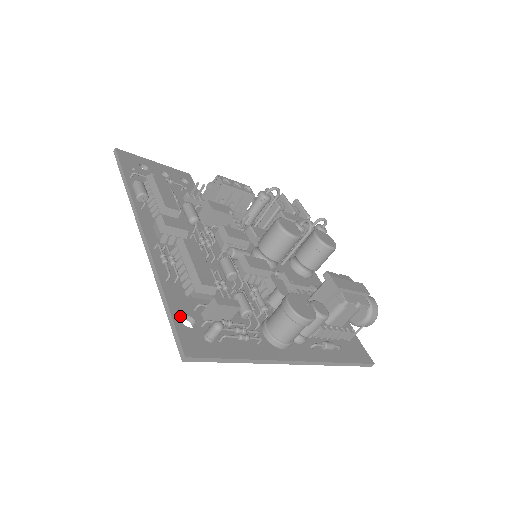
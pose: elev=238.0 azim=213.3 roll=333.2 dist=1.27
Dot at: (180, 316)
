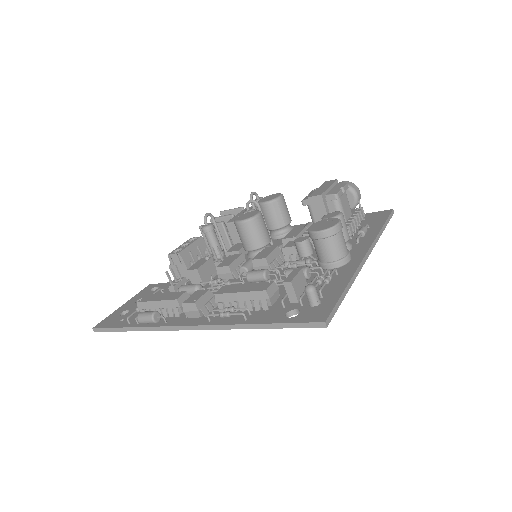
Dot at: (285, 318)
